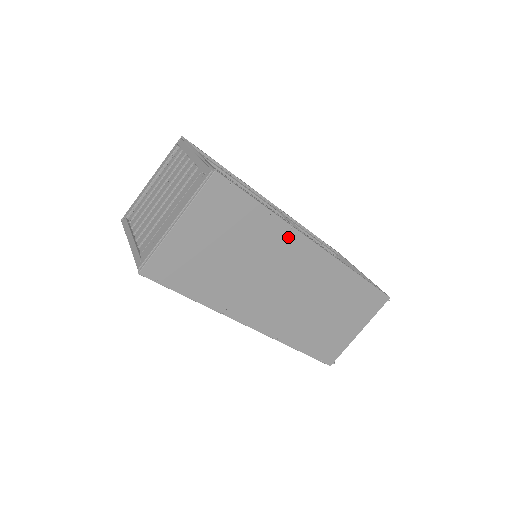
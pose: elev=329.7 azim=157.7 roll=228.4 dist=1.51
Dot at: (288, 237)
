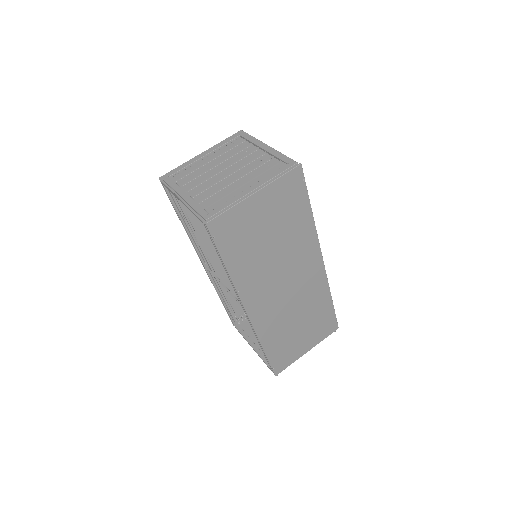
Dot at: (311, 244)
